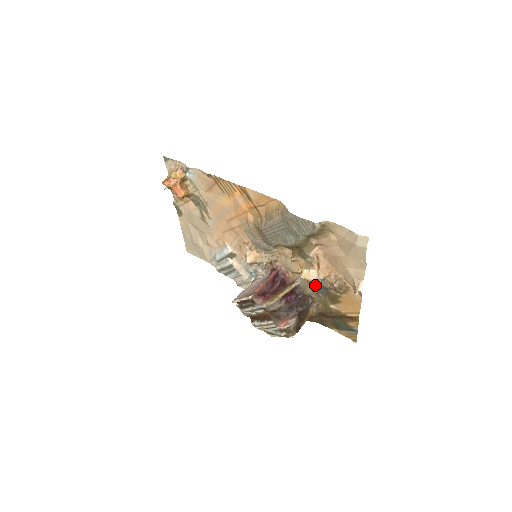
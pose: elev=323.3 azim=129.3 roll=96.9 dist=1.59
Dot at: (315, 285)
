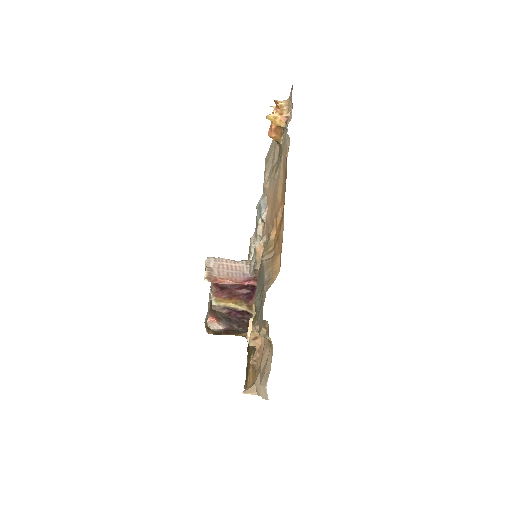
Dot at: occluded
